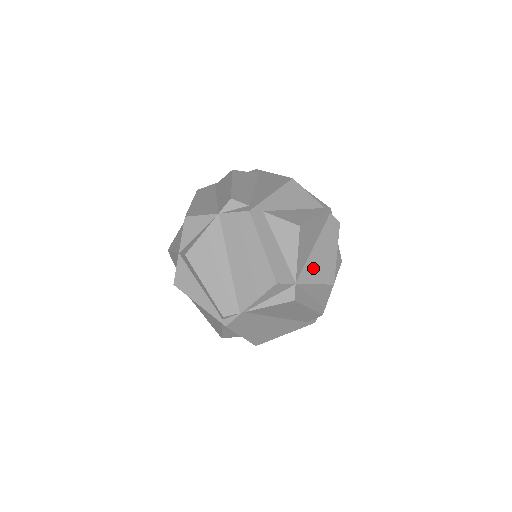
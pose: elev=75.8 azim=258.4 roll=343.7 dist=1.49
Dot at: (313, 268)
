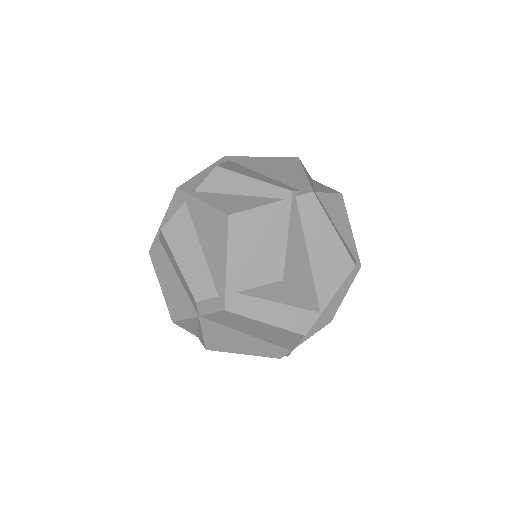
Dot at: (325, 278)
